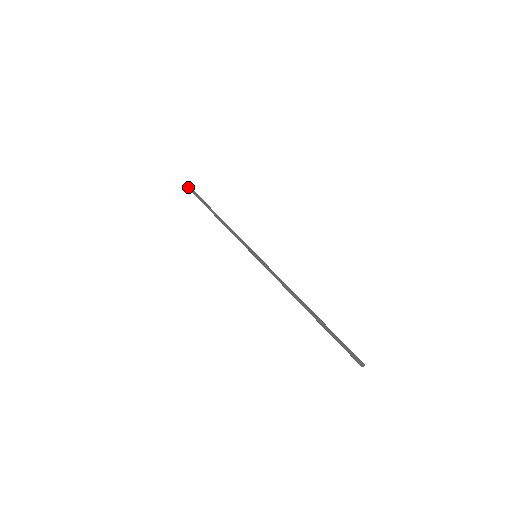
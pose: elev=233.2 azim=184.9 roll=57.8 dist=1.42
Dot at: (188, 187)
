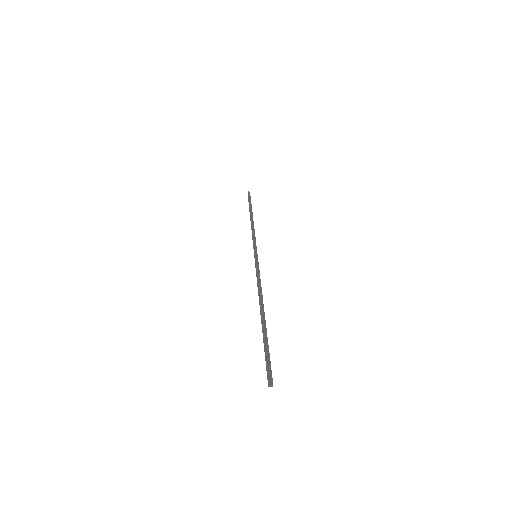
Dot at: occluded
